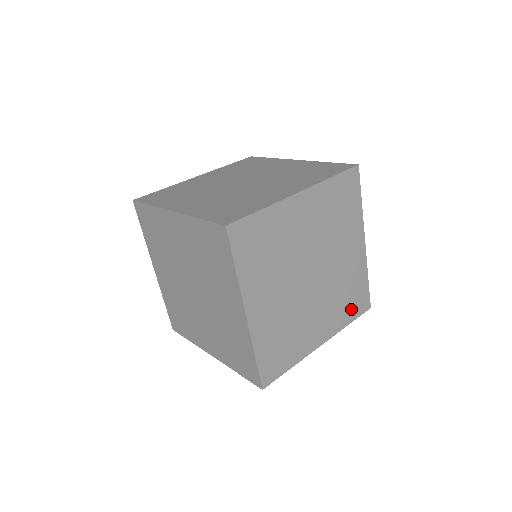
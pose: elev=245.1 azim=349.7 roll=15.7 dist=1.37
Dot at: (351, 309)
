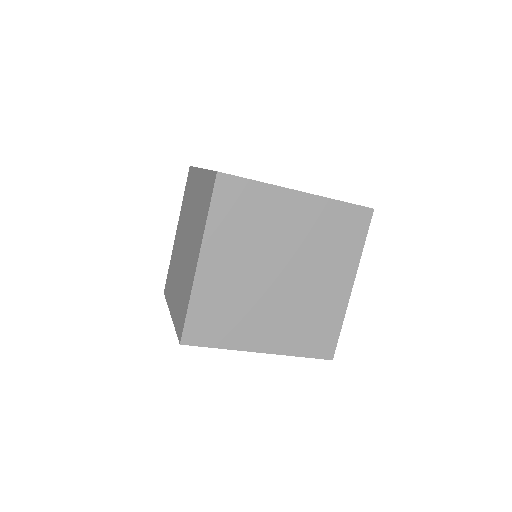
Dot at: (309, 343)
